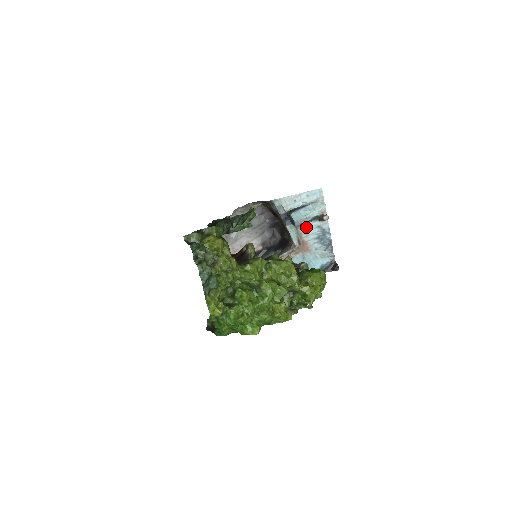
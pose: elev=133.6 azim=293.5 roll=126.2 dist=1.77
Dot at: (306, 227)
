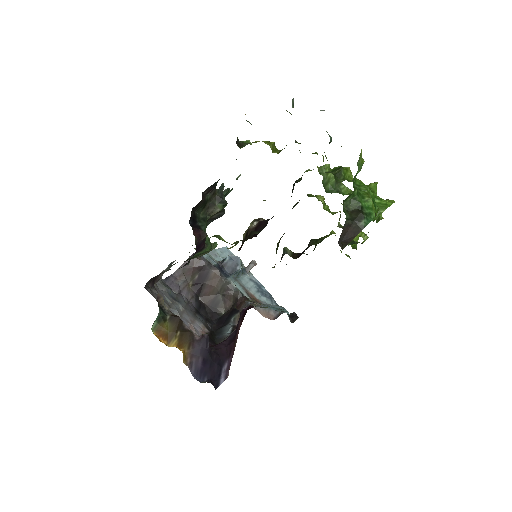
Dot at: (242, 280)
